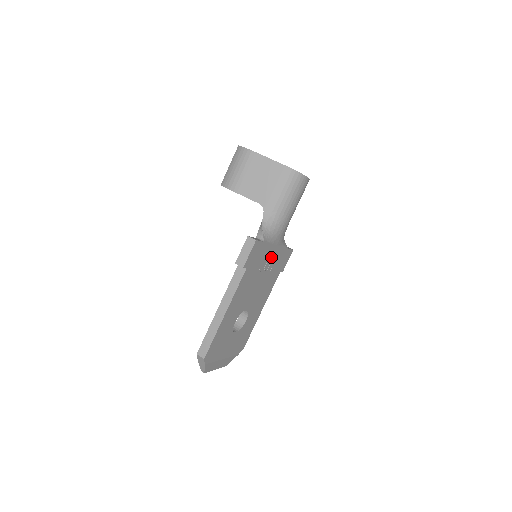
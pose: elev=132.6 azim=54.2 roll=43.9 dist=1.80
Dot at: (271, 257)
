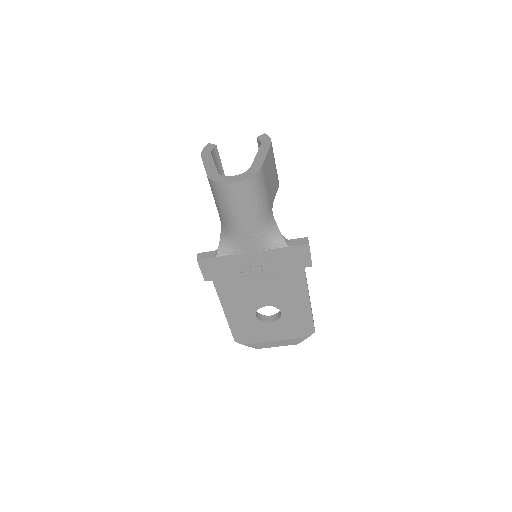
Dot at: (256, 262)
